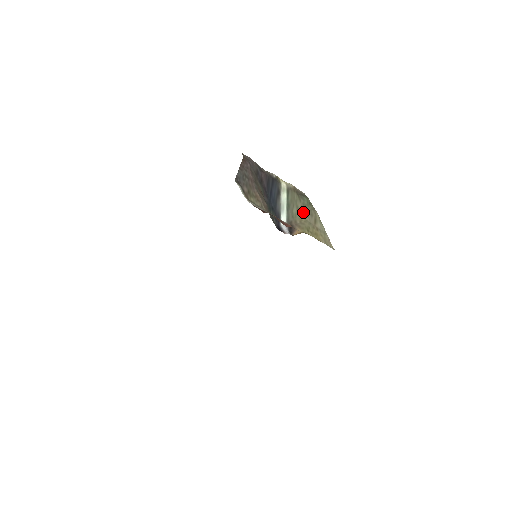
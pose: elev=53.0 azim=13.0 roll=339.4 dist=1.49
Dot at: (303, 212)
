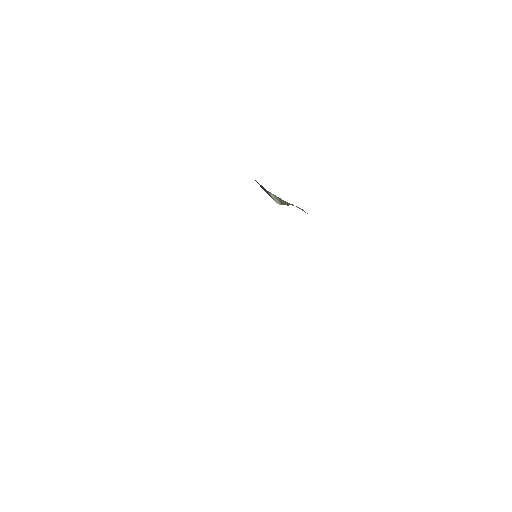
Dot at: occluded
